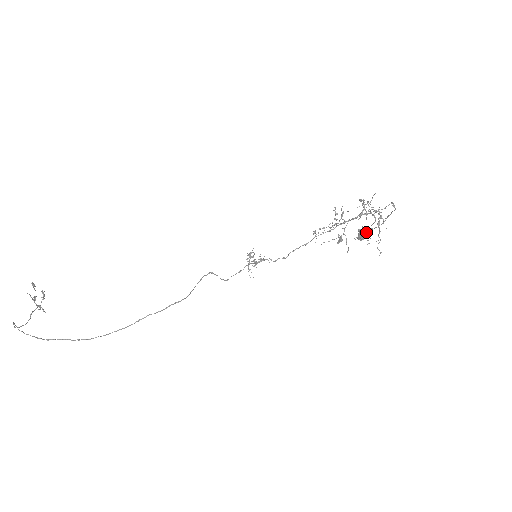
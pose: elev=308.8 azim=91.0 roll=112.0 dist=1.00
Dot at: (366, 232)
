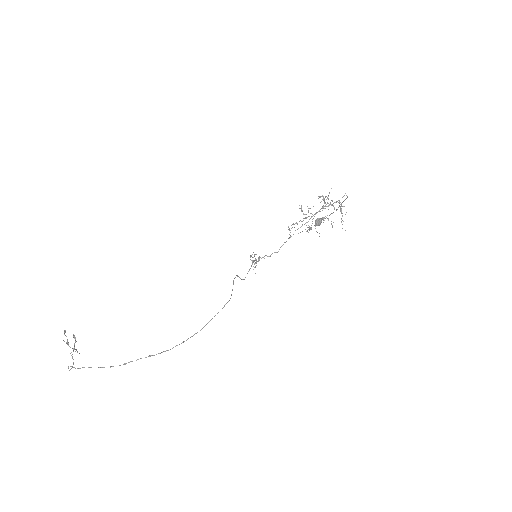
Dot at: (321, 219)
